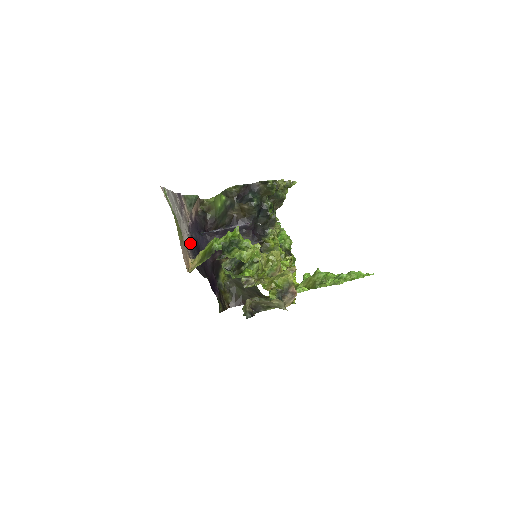
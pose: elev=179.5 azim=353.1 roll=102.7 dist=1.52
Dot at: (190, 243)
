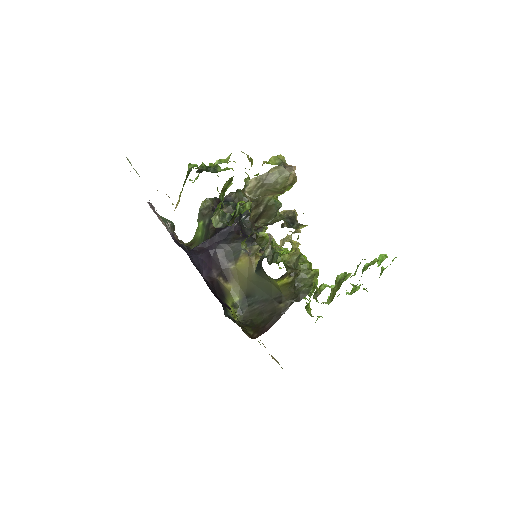
Dot at: occluded
